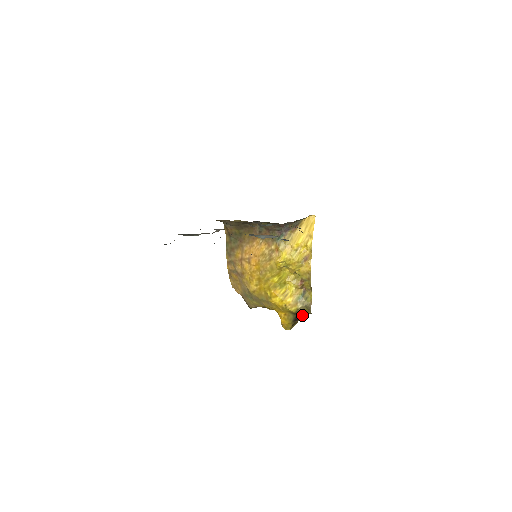
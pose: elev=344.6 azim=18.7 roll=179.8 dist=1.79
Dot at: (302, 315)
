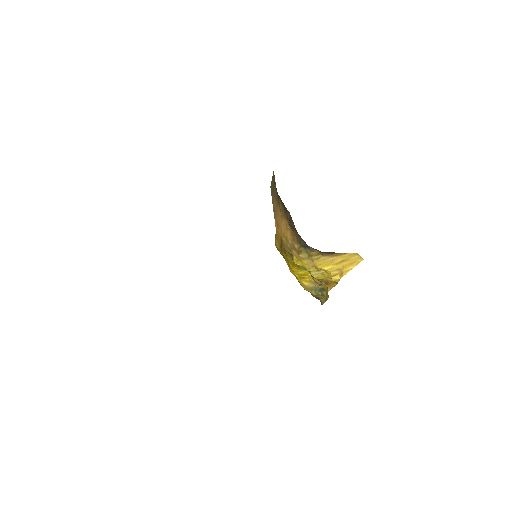
Dot at: occluded
